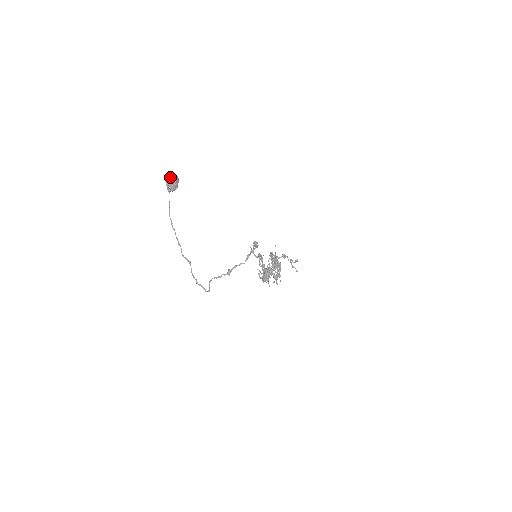
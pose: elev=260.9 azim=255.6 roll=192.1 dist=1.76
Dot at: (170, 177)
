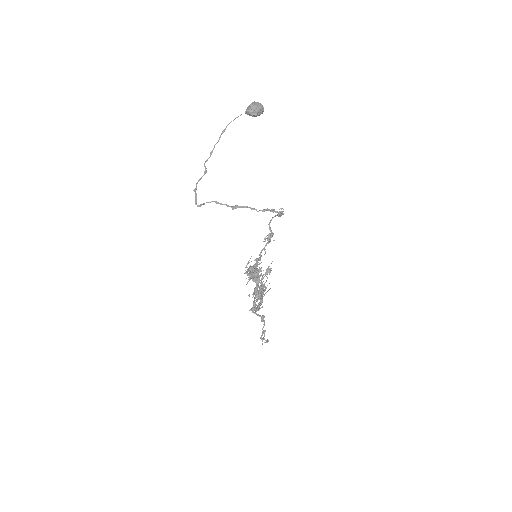
Dot at: (258, 102)
